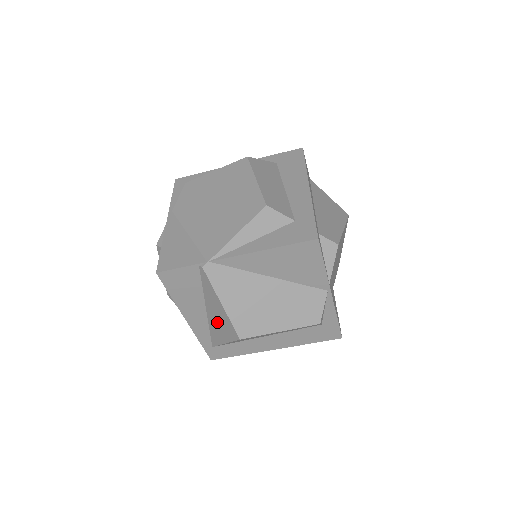
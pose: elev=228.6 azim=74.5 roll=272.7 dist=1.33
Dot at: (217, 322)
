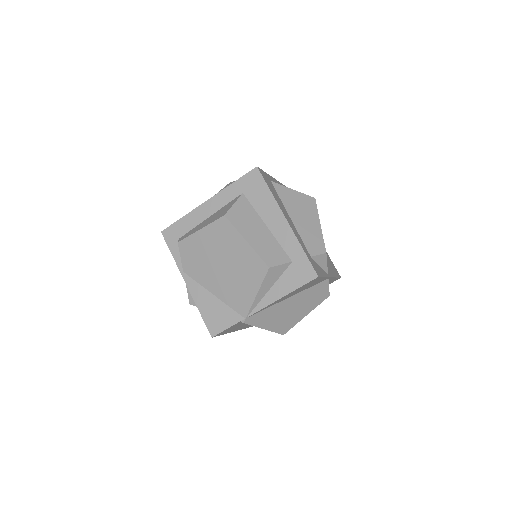
Dot at: occluded
